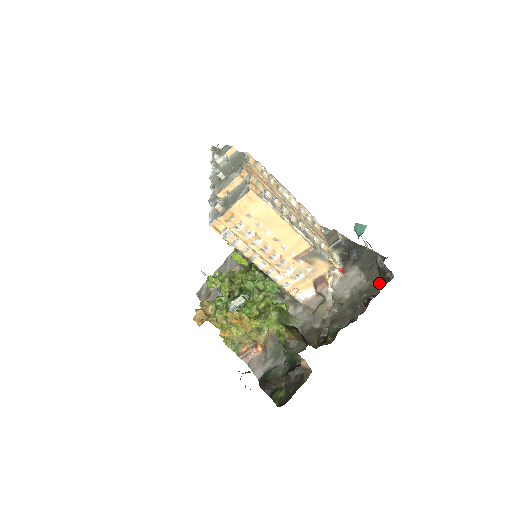
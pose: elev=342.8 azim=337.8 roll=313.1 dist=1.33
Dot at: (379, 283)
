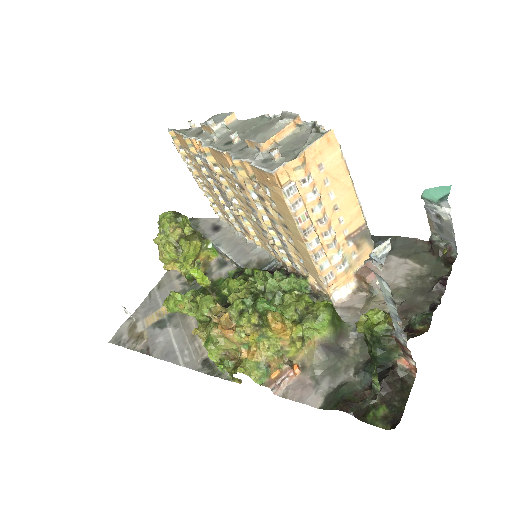
Dot at: (442, 264)
